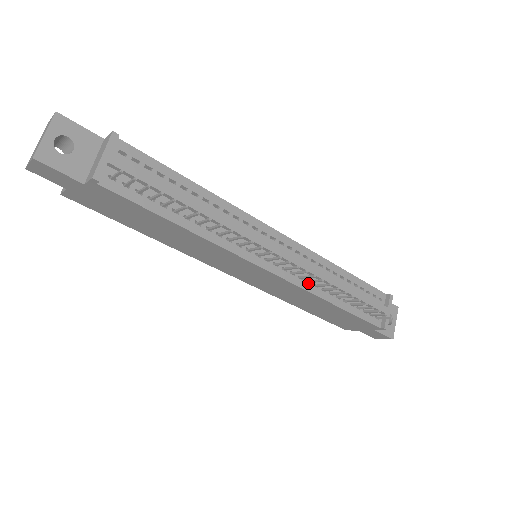
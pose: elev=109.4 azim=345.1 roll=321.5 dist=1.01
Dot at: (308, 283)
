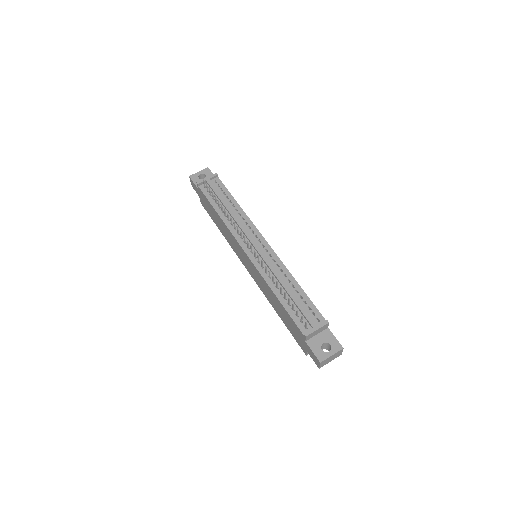
Dot at: (265, 272)
